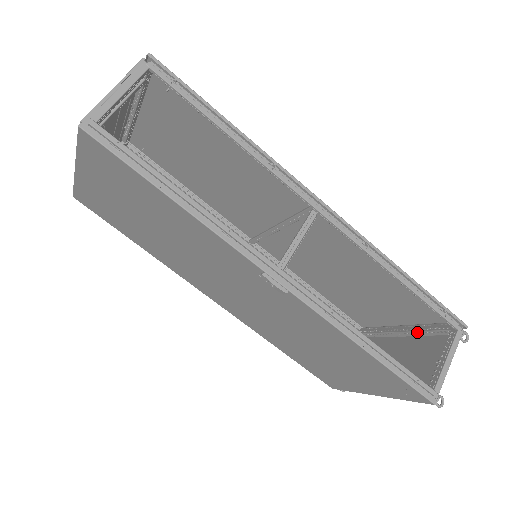
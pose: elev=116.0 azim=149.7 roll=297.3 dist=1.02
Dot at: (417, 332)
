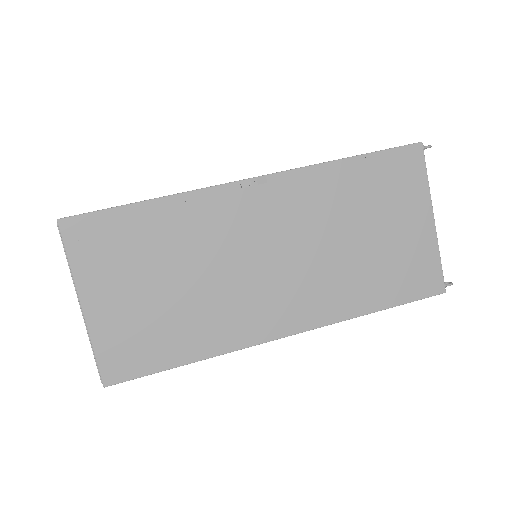
Dot at: occluded
